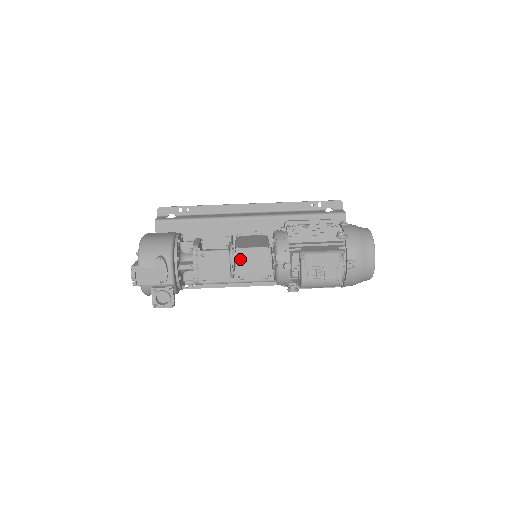
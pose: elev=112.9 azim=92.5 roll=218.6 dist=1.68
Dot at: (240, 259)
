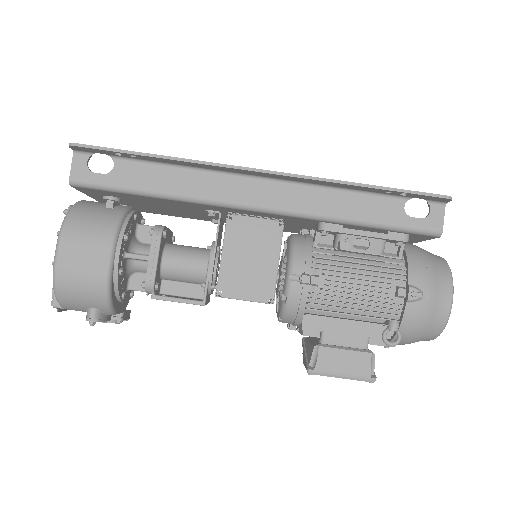
Dot at: occluded
